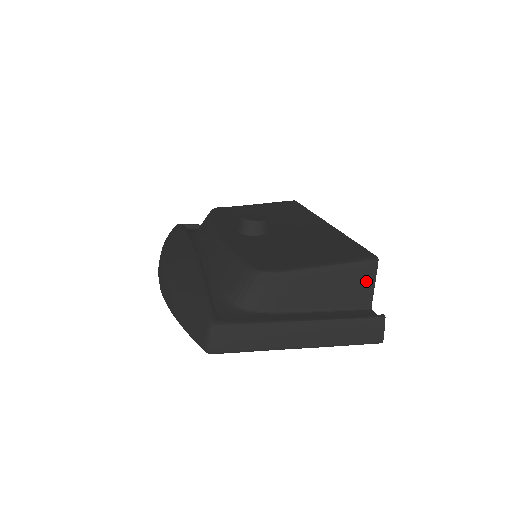
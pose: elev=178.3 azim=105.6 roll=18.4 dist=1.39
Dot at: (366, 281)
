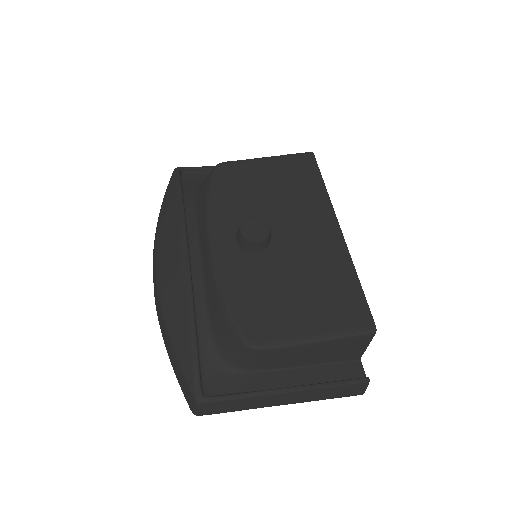
Dot at: (359, 345)
